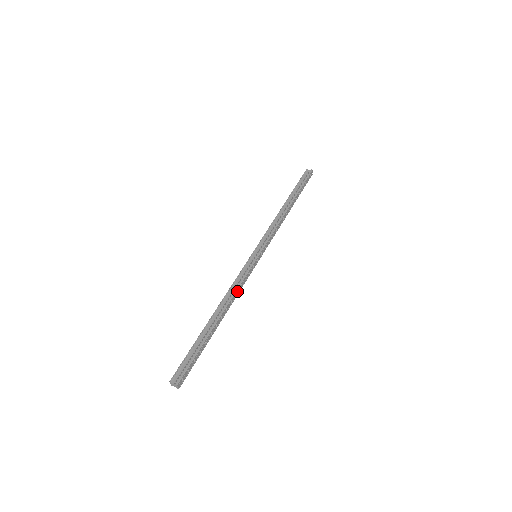
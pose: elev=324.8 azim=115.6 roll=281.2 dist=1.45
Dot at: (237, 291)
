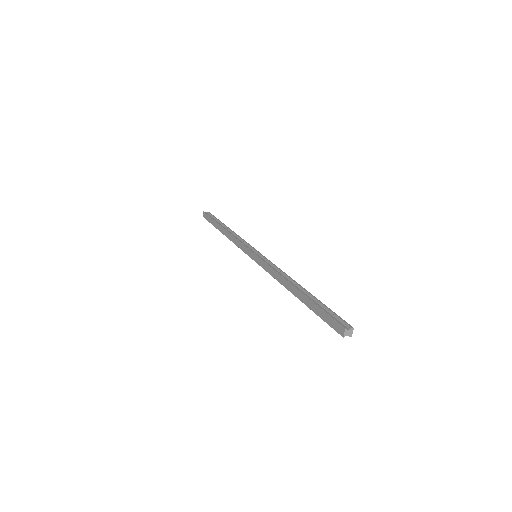
Dot at: occluded
